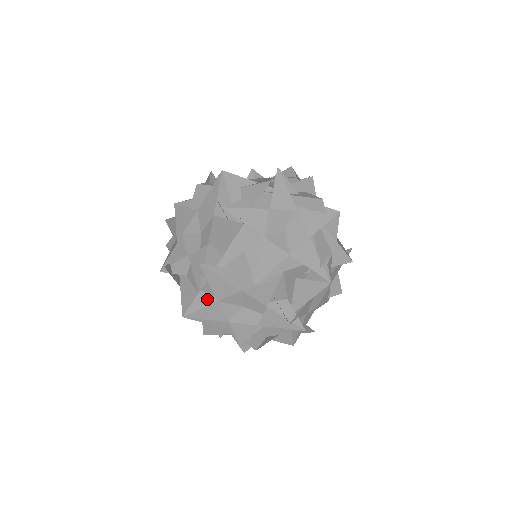
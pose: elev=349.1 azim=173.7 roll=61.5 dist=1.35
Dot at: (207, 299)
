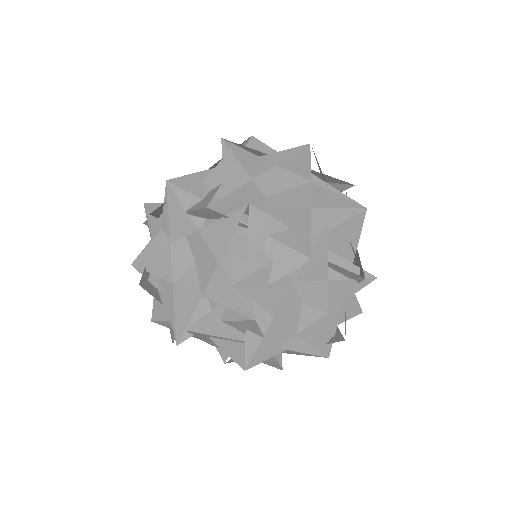
Dot at: occluded
